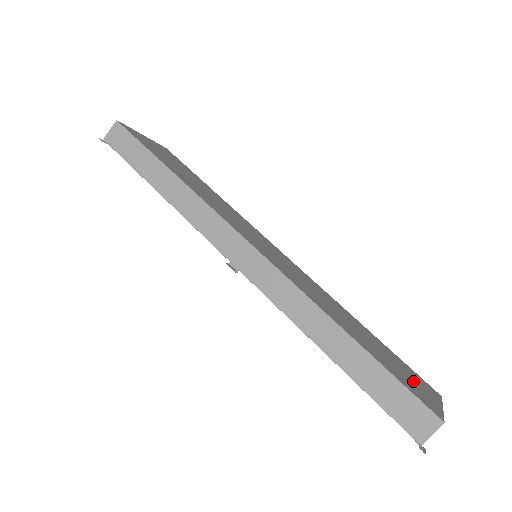
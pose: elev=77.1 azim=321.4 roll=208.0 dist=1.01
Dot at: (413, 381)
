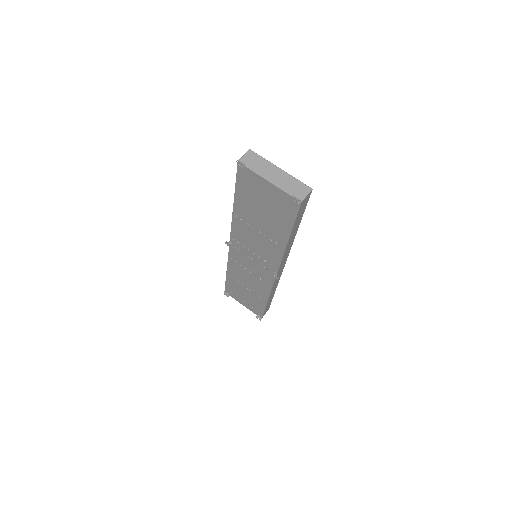
Dot at: occluded
